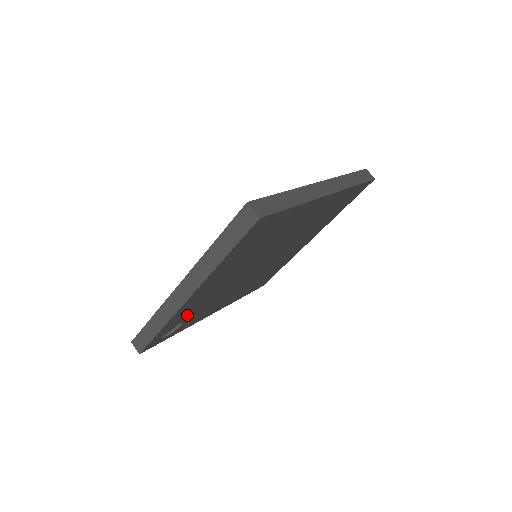
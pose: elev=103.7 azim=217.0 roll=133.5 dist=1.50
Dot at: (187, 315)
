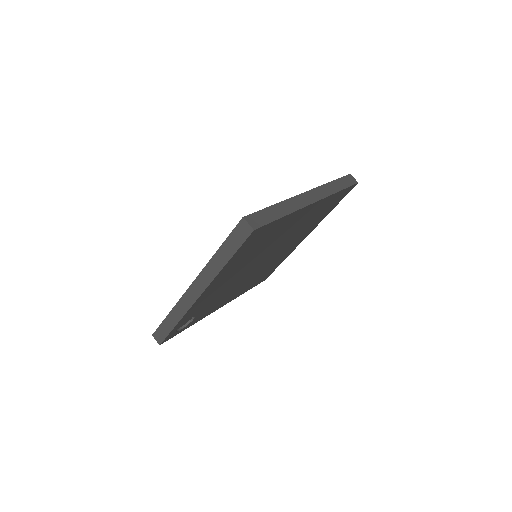
Dot at: (199, 310)
